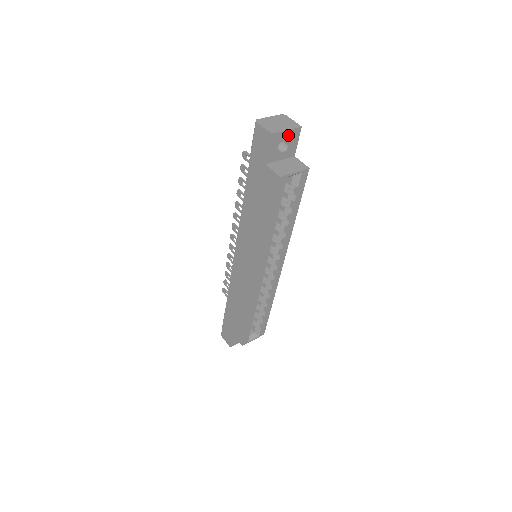
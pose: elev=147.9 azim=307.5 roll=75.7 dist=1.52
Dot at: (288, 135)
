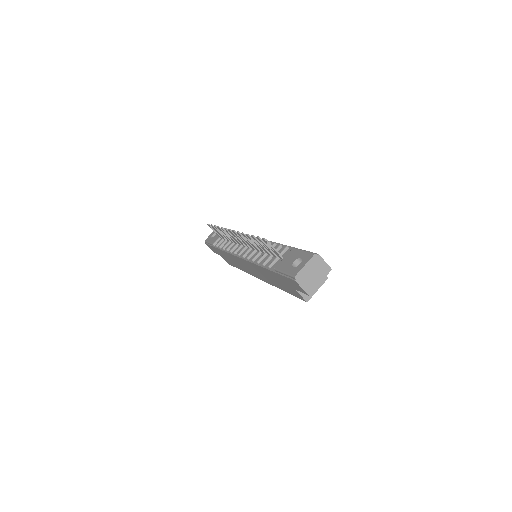
Dot at: occluded
